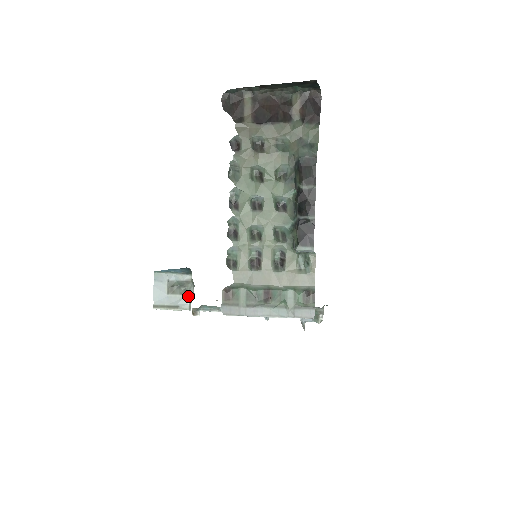
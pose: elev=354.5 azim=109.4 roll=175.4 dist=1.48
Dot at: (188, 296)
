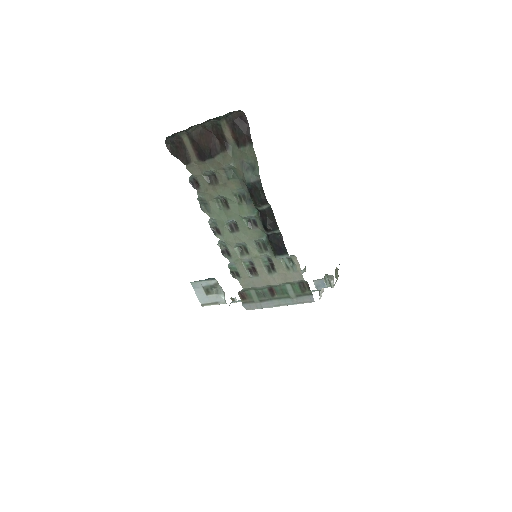
Dot at: (221, 294)
